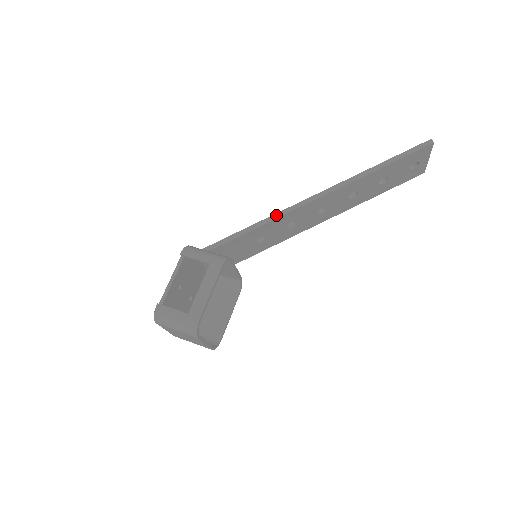
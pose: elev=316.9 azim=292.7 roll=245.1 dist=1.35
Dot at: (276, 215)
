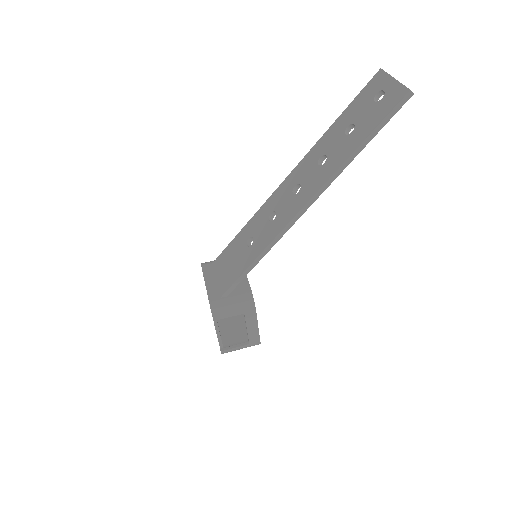
Dot at: (272, 243)
